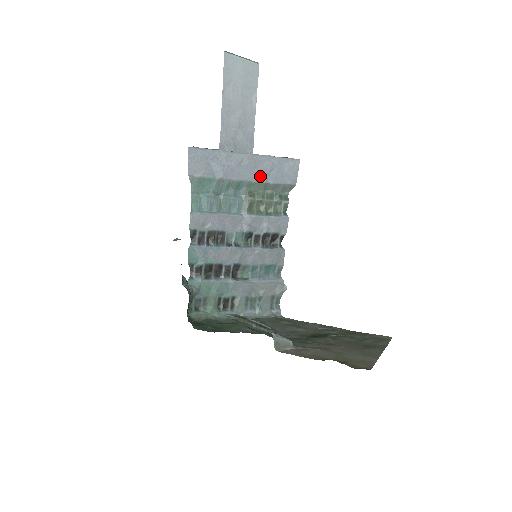
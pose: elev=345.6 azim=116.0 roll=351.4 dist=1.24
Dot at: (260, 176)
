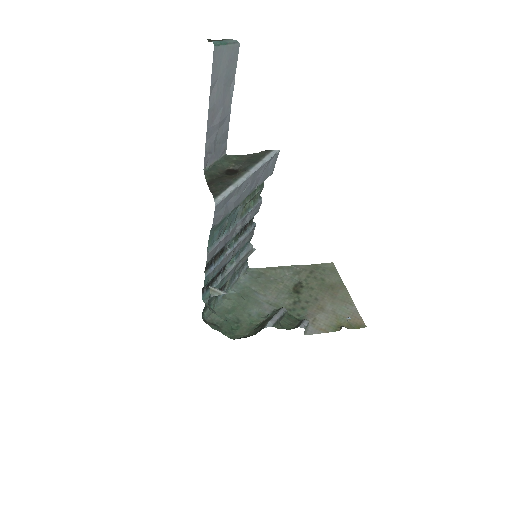
Dot at: (255, 186)
